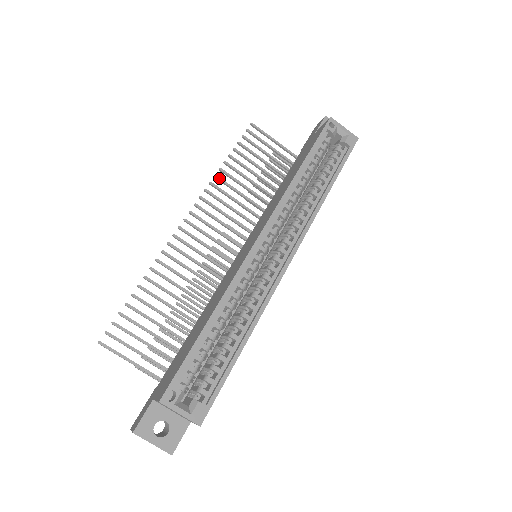
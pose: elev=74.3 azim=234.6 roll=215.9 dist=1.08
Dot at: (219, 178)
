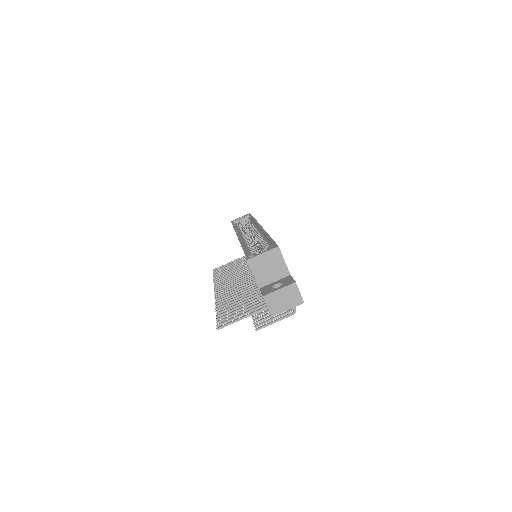
Dot at: (217, 281)
